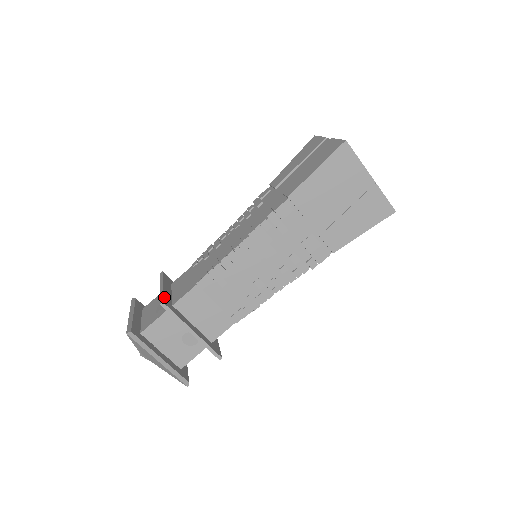
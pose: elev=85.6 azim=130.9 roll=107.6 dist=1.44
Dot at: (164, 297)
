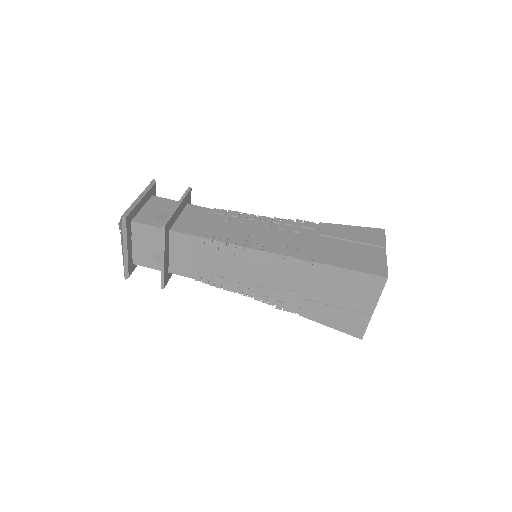
Dot at: (170, 220)
